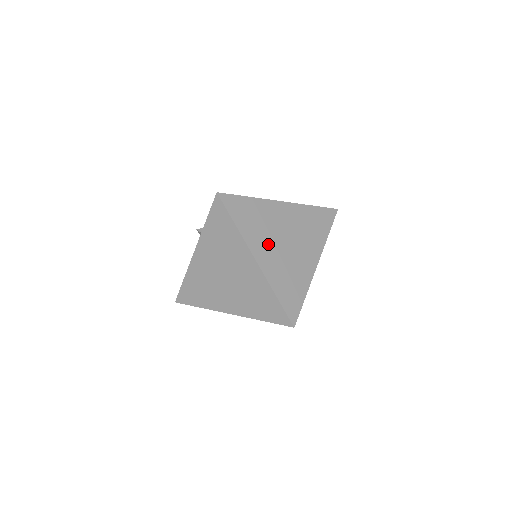
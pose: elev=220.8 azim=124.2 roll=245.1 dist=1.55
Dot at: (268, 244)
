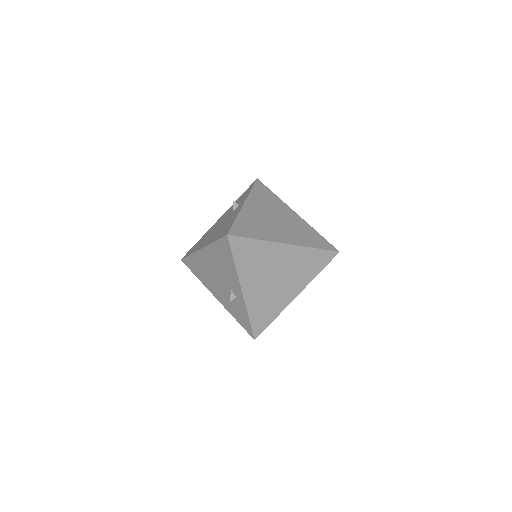
Dot at: occluded
